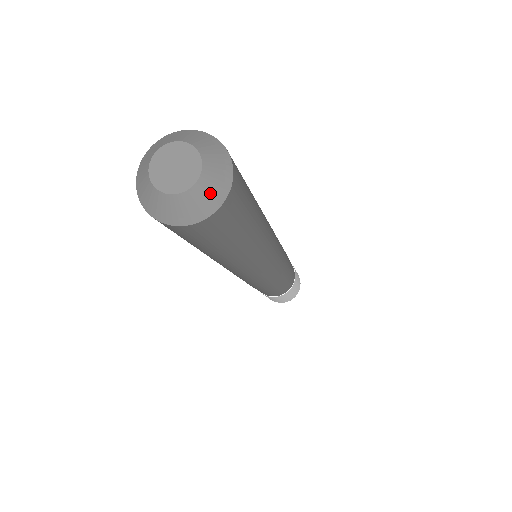
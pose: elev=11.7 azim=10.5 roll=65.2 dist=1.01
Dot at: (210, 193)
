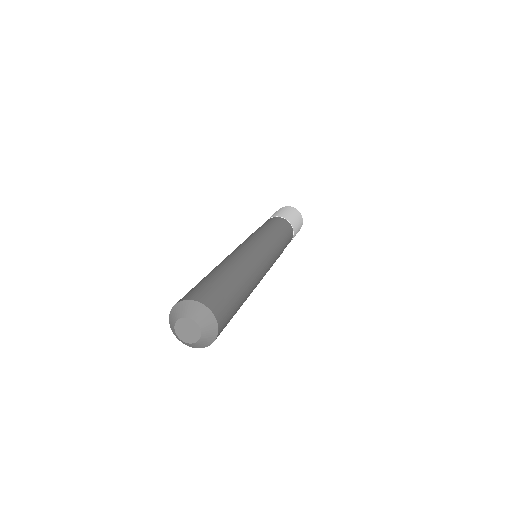
Dot at: (196, 346)
